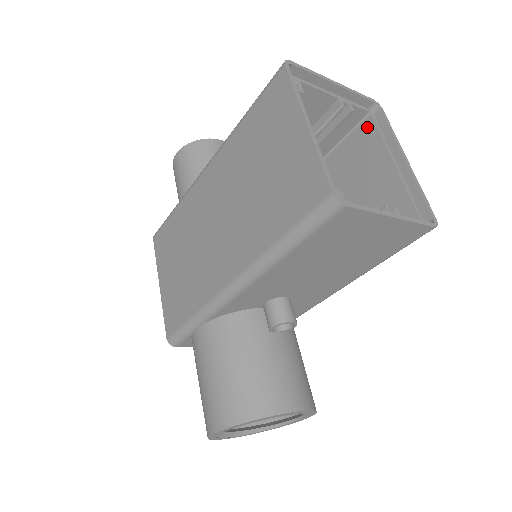
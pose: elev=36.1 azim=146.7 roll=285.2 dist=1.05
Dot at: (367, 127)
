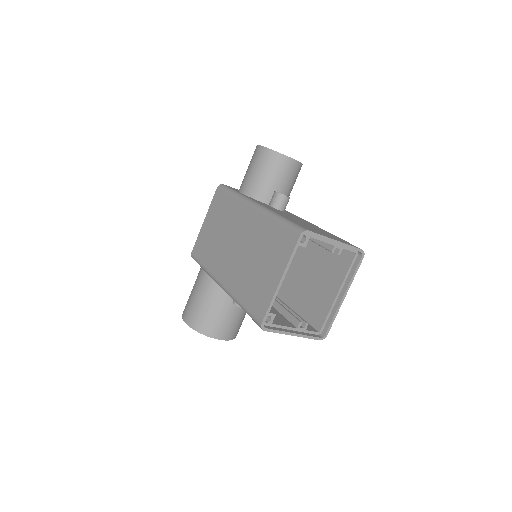
Dot at: (349, 258)
